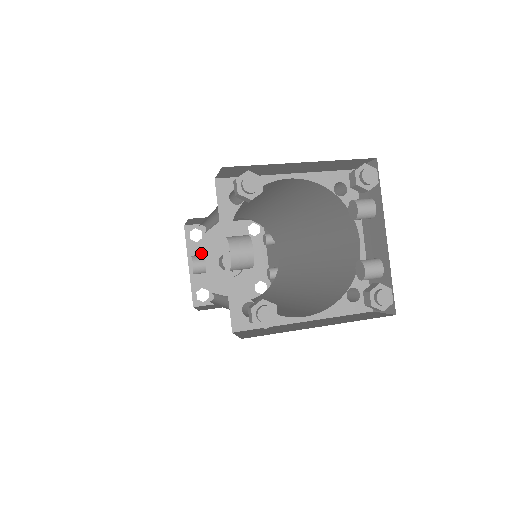
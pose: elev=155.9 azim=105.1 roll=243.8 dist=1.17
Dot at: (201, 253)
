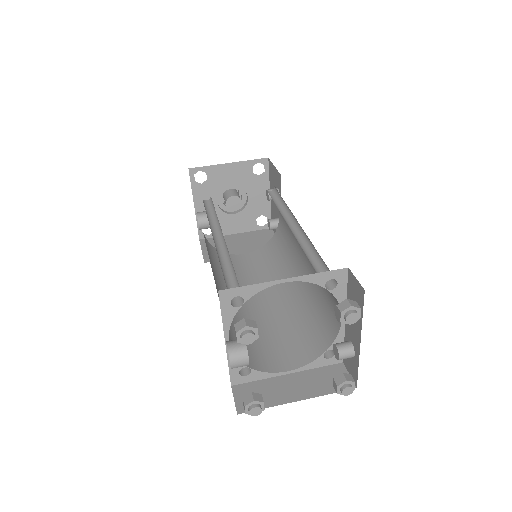
Dot at: (206, 193)
